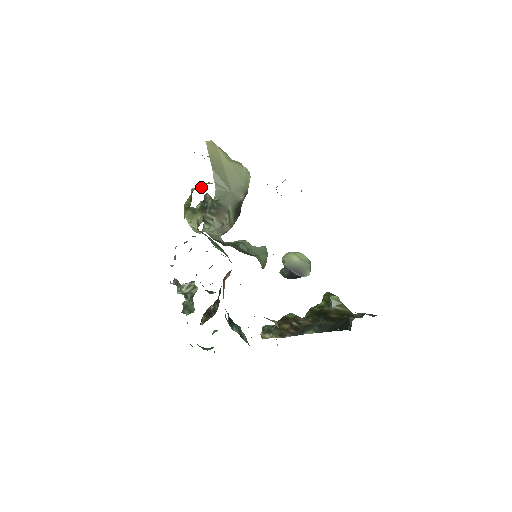
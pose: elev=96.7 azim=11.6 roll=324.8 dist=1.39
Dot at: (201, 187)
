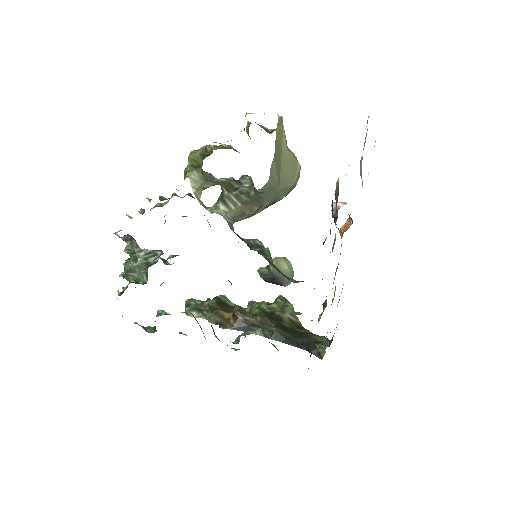
Dot at: (220, 147)
